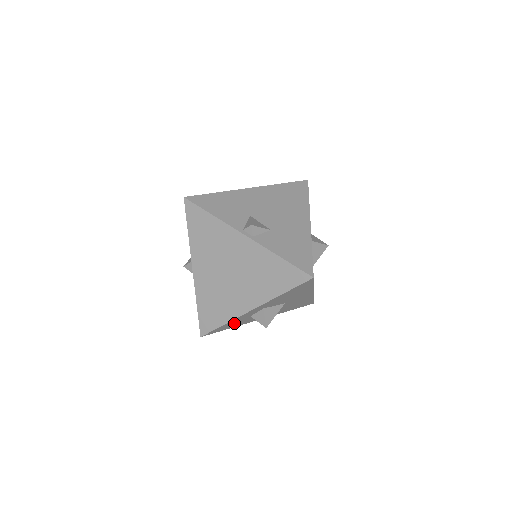
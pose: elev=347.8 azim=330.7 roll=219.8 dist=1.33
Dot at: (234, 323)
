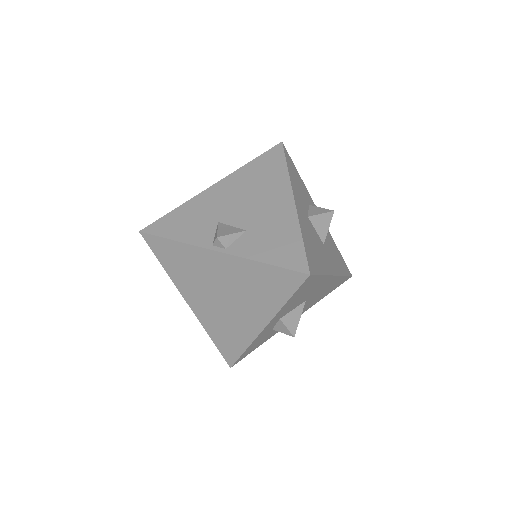
Dot at: (259, 342)
